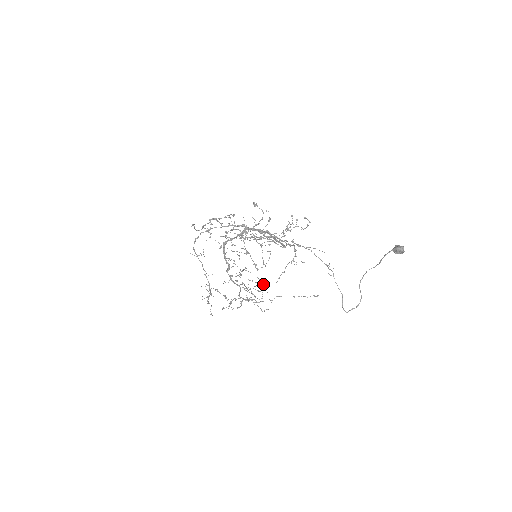
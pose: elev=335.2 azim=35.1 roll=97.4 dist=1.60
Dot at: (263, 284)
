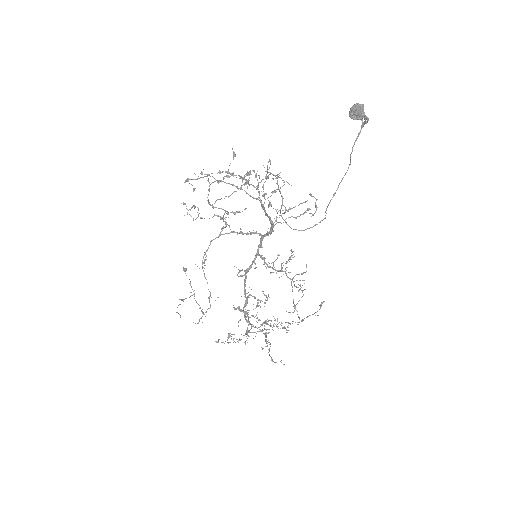
Dot at: occluded
